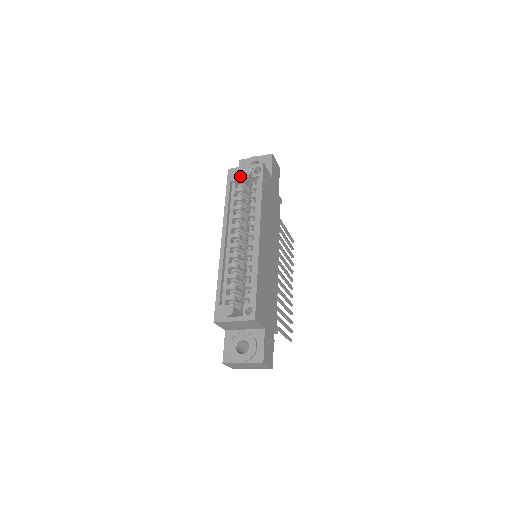
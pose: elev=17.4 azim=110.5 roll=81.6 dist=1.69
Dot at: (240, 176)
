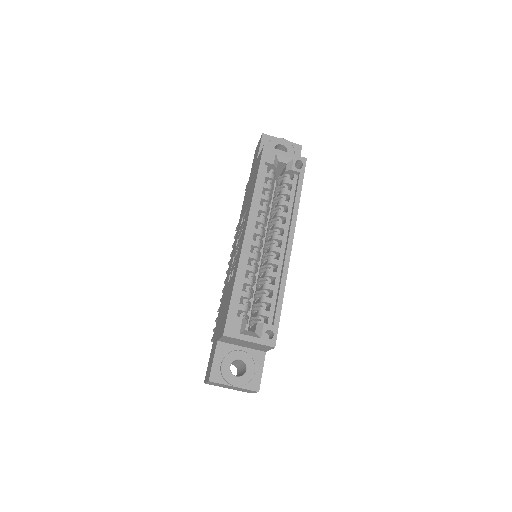
Dot at: (276, 161)
